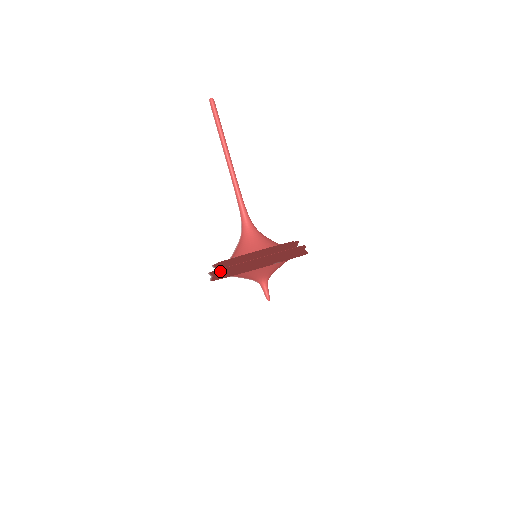
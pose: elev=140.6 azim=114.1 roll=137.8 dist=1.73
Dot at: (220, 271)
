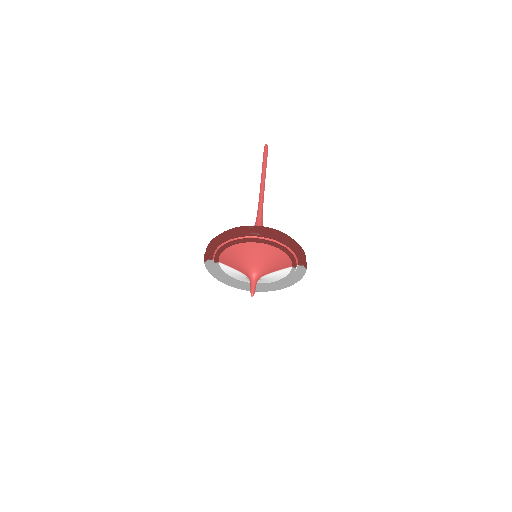
Dot at: (209, 244)
